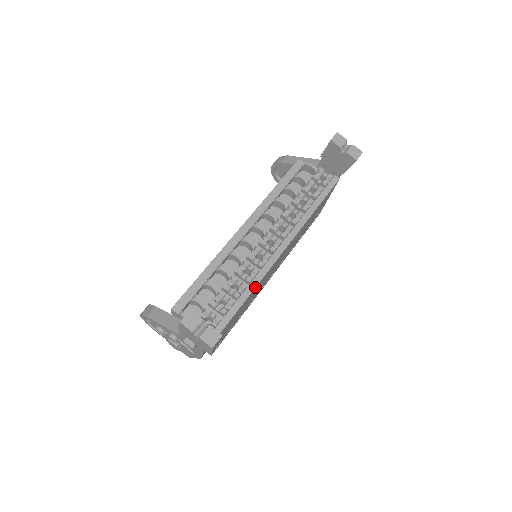
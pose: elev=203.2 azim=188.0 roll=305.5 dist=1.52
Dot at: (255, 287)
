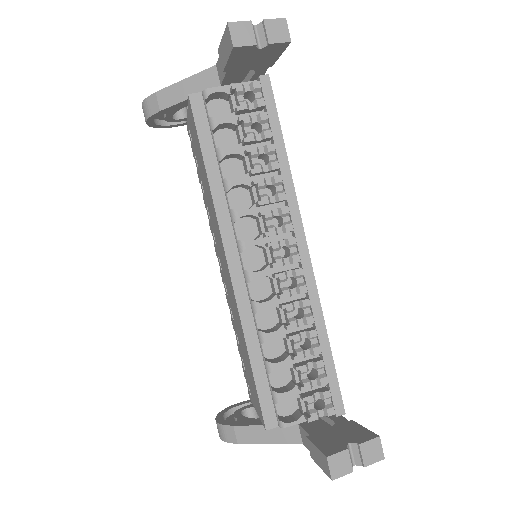
Dot at: (323, 321)
